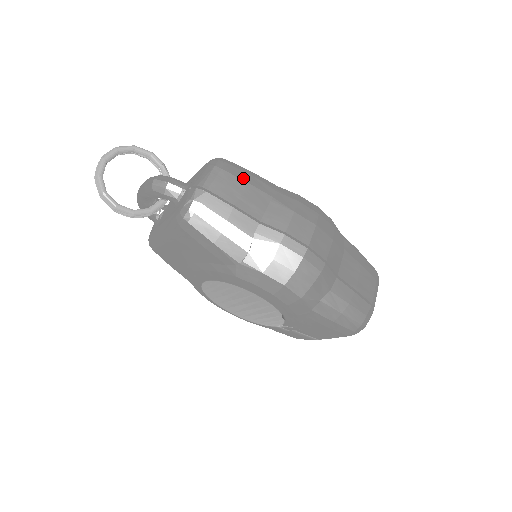
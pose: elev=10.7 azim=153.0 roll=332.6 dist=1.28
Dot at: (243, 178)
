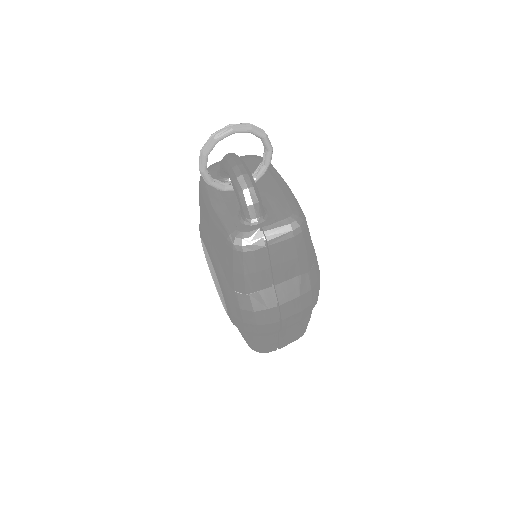
Dot at: (299, 252)
